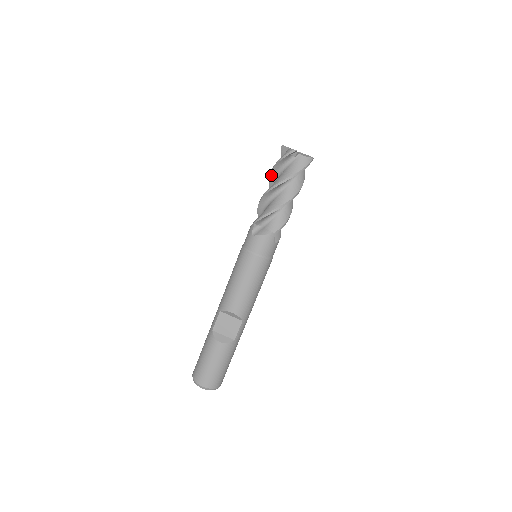
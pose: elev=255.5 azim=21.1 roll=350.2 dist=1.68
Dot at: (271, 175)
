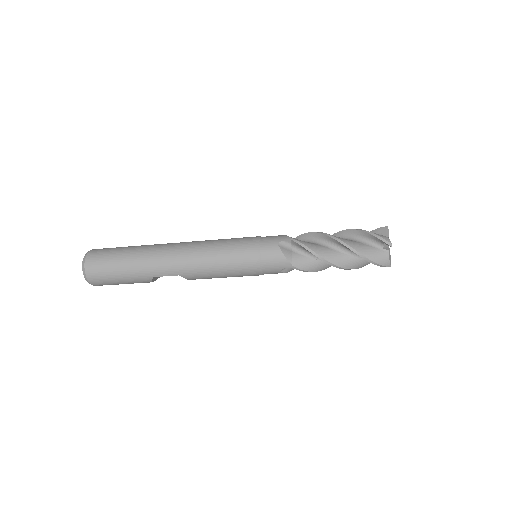
Dot at: (353, 251)
